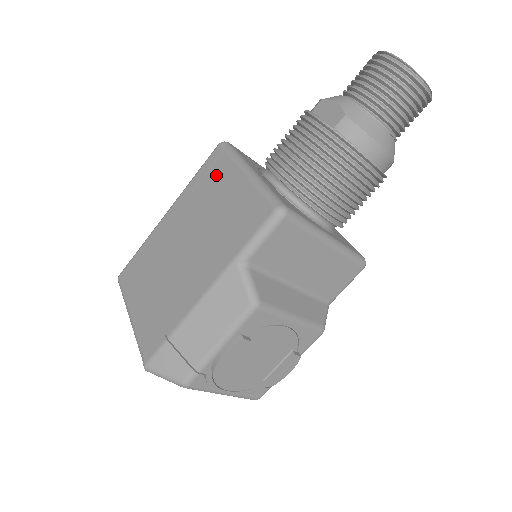
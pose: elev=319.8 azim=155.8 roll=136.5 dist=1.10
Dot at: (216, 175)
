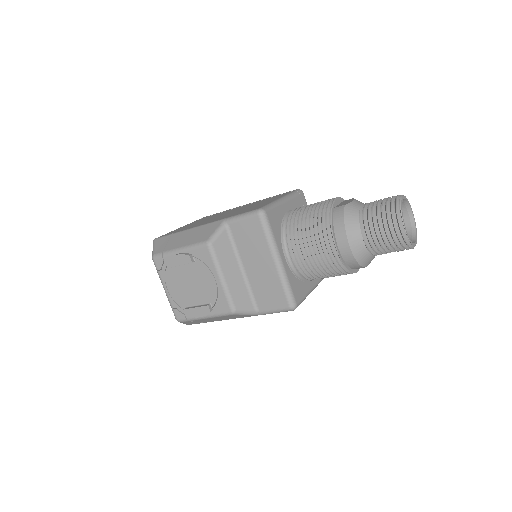
Dot at: occluded
